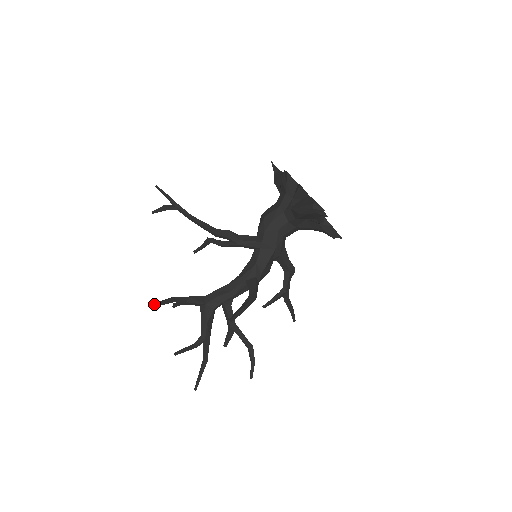
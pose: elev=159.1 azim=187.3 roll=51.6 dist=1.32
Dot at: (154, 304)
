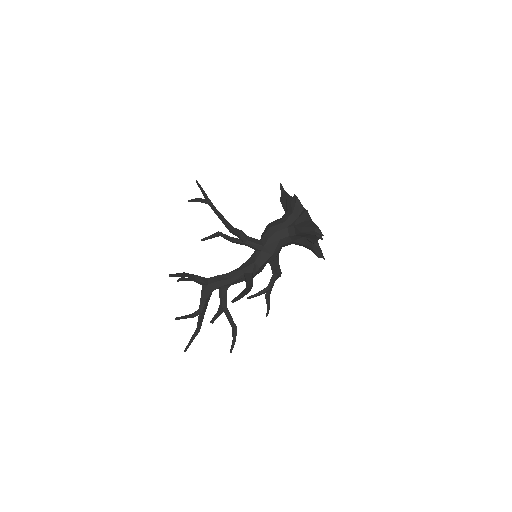
Dot at: (173, 274)
